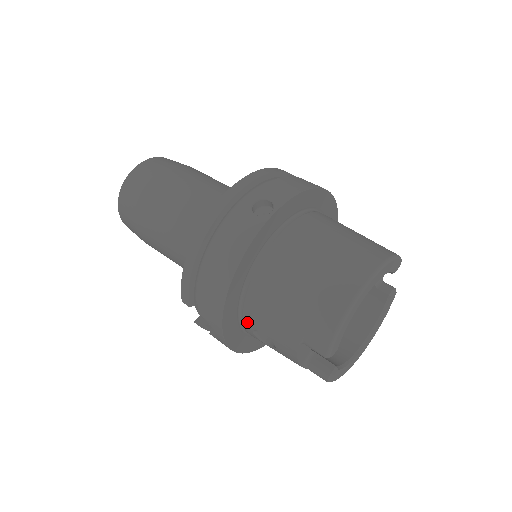
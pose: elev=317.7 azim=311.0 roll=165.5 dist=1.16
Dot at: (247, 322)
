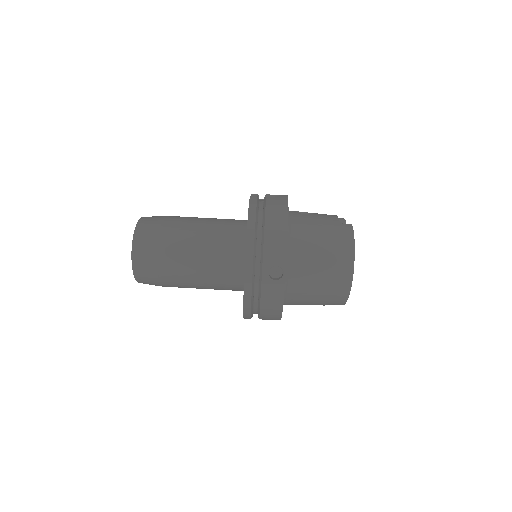
Dot at: occluded
